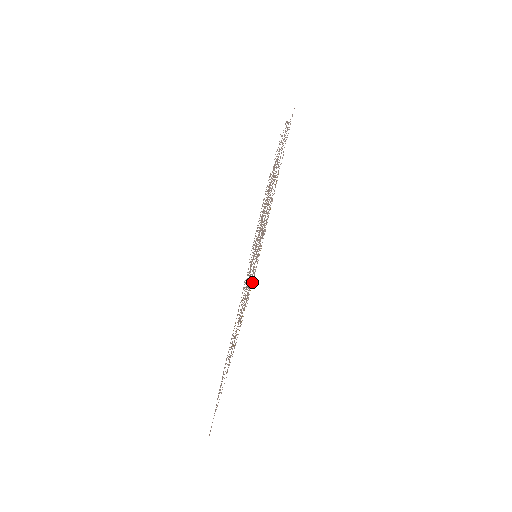
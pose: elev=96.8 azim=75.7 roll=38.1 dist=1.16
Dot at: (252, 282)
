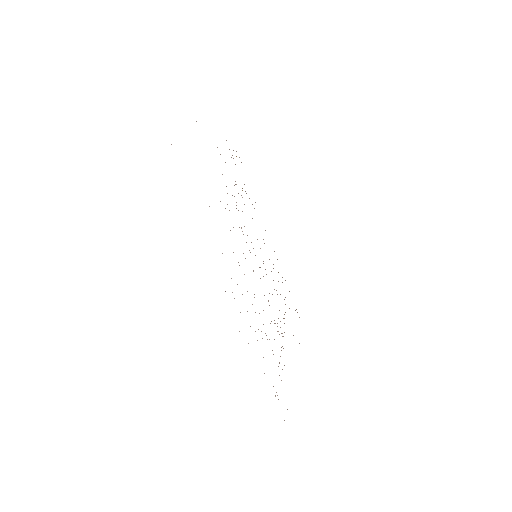
Dot at: occluded
